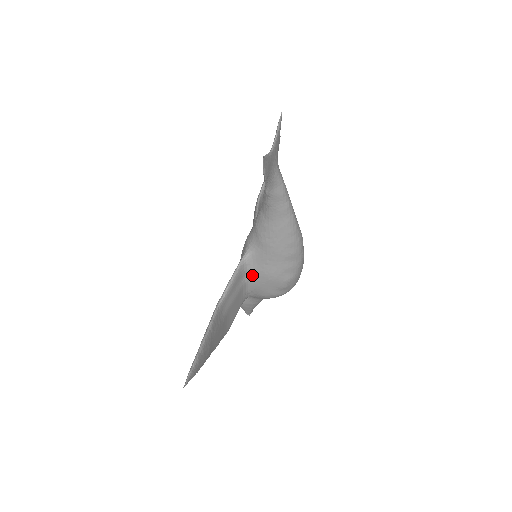
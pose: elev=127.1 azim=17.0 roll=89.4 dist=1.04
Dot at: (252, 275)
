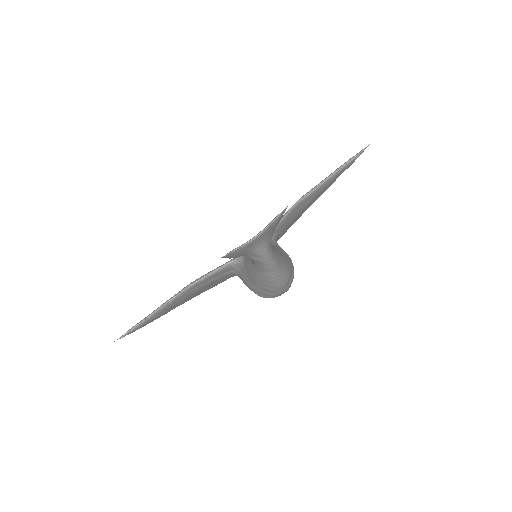
Dot at: (238, 273)
